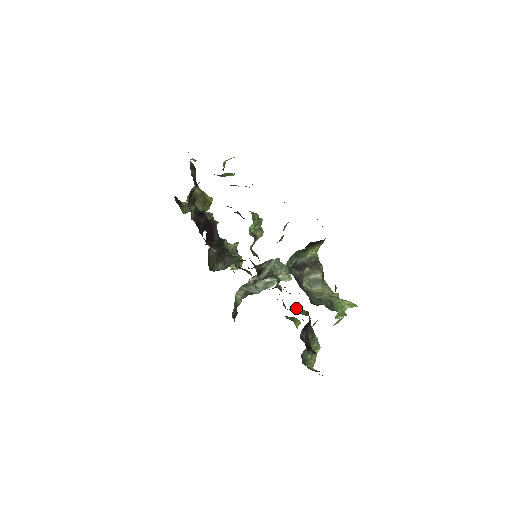
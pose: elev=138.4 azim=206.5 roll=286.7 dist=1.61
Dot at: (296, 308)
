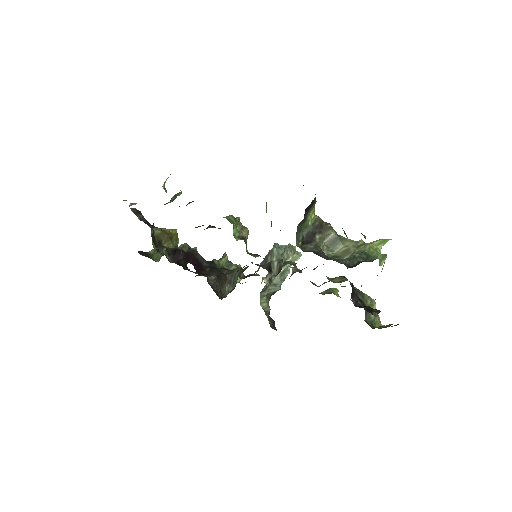
Dot at: (330, 280)
